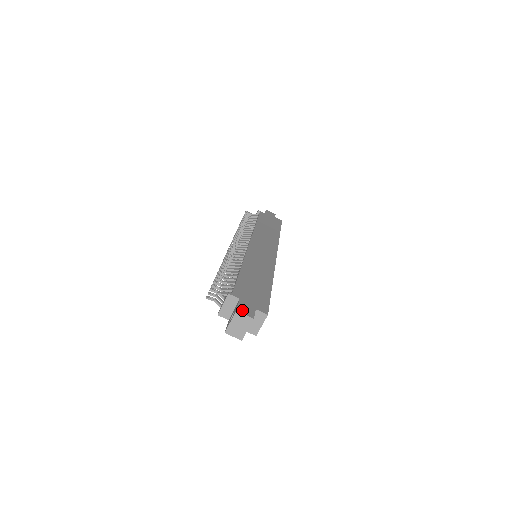
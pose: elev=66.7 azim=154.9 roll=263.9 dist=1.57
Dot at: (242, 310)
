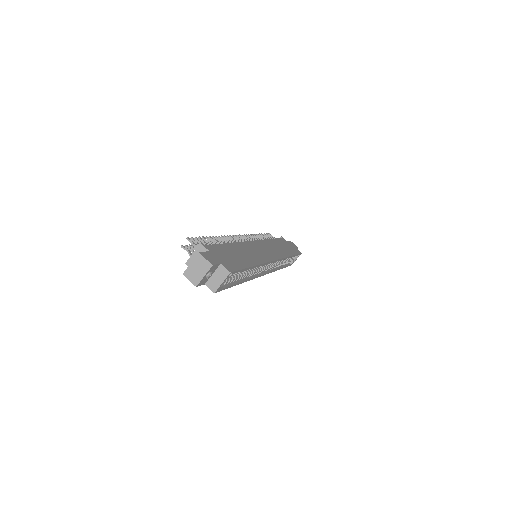
Dot at: (205, 256)
